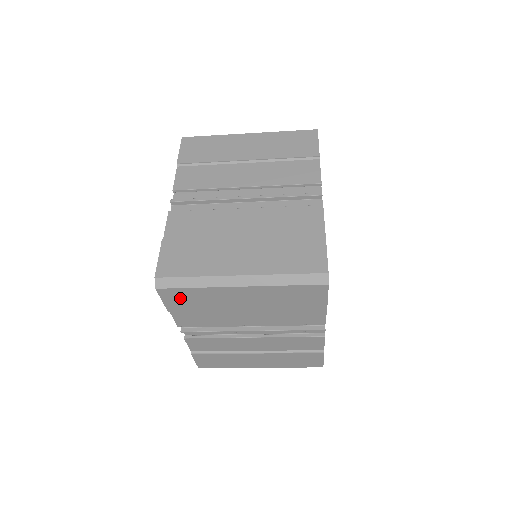
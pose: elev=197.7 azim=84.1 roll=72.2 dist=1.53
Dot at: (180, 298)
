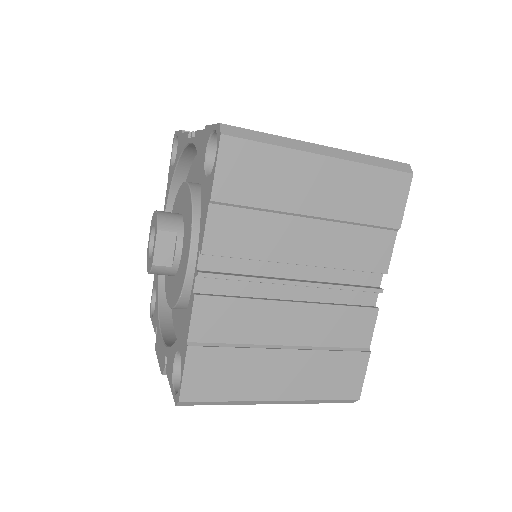
Dot at: (242, 167)
